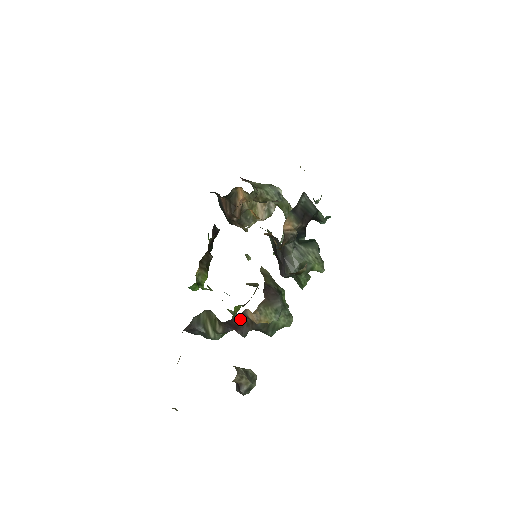
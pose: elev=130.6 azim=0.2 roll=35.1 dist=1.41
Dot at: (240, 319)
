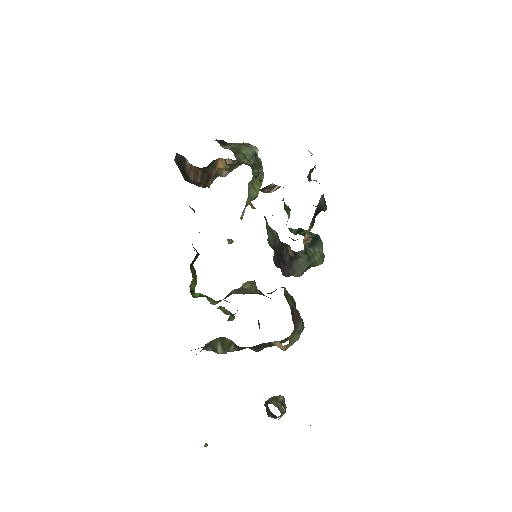
Dot at: (262, 344)
